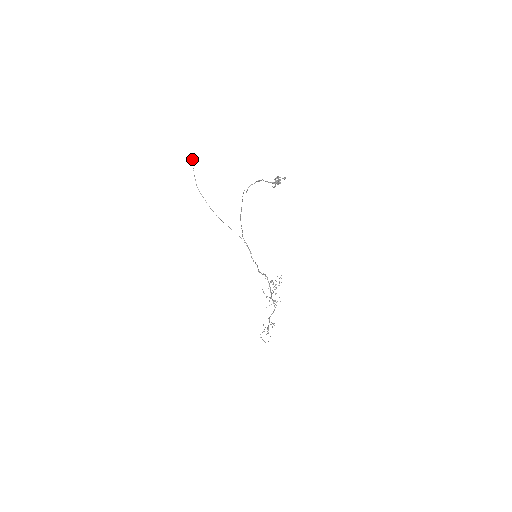
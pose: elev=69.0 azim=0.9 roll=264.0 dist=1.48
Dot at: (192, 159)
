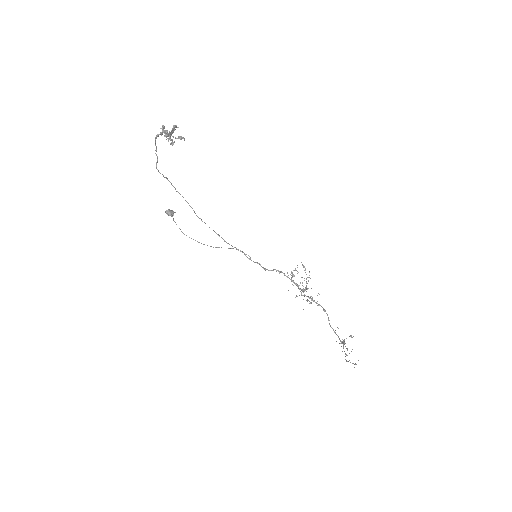
Dot at: (170, 213)
